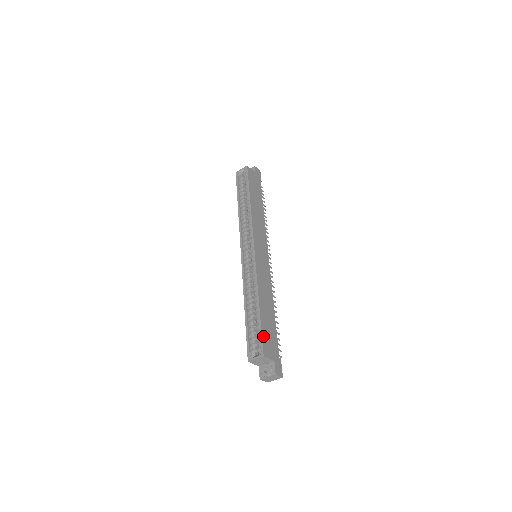
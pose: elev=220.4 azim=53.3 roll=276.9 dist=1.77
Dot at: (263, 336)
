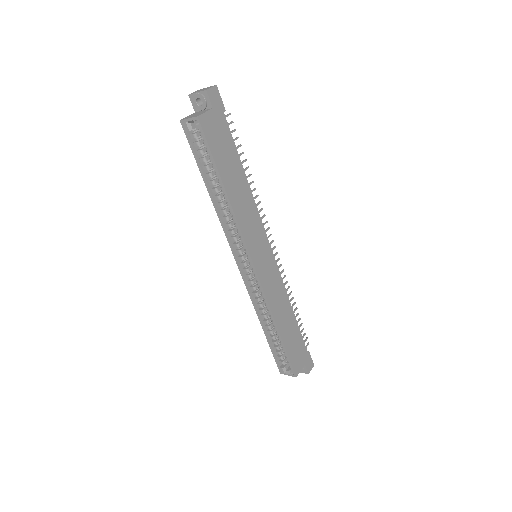
Dot at: (291, 359)
